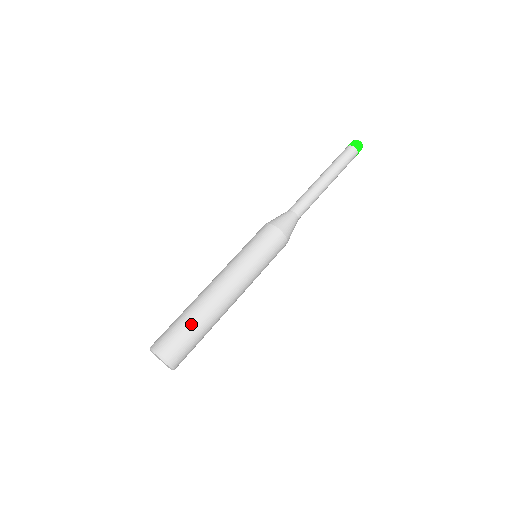
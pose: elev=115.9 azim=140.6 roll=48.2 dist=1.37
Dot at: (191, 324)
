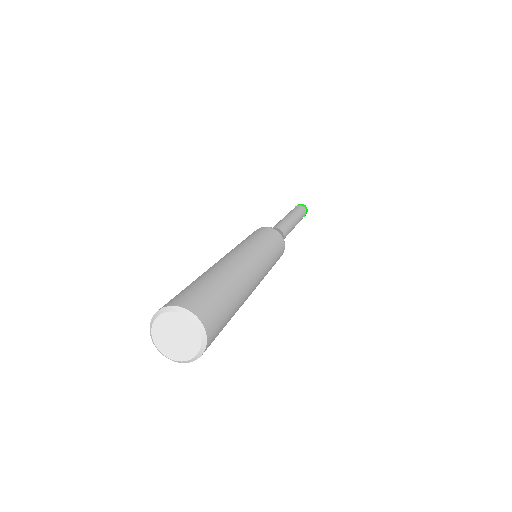
Dot at: (222, 286)
